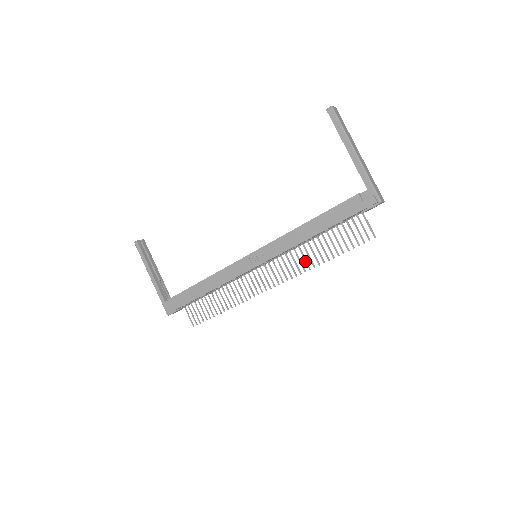
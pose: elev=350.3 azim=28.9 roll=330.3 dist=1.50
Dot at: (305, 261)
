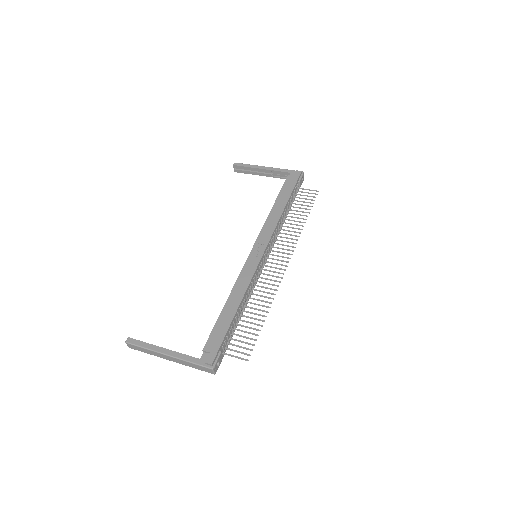
Dot at: occluded
